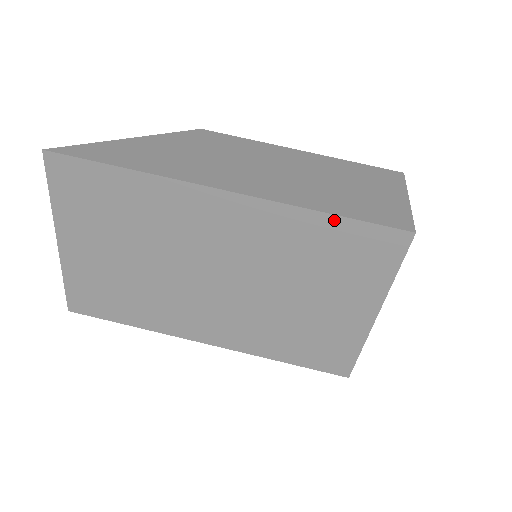
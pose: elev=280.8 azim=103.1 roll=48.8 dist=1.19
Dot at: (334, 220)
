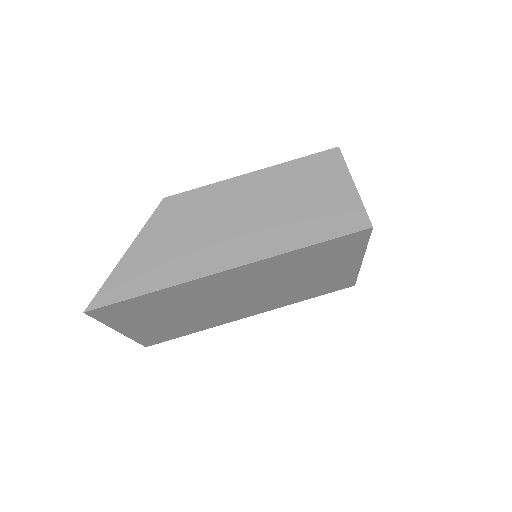
Dot at: (313, 247)
